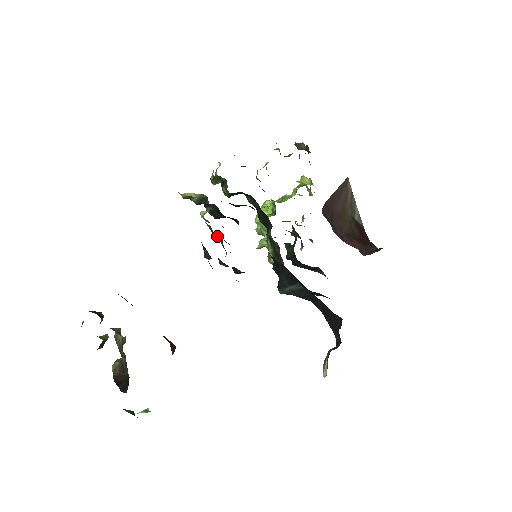
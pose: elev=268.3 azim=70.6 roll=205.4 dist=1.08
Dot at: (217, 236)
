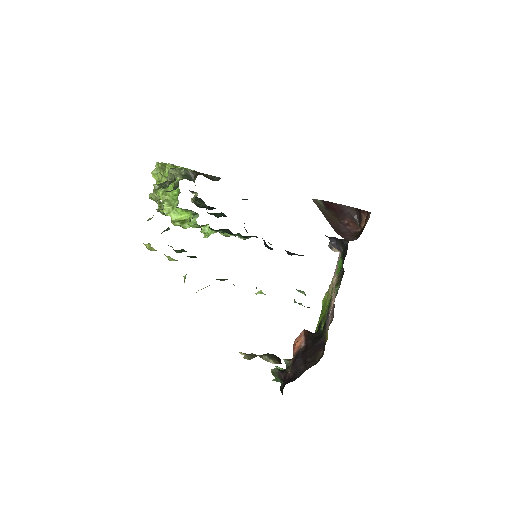
Dot at: occluded
